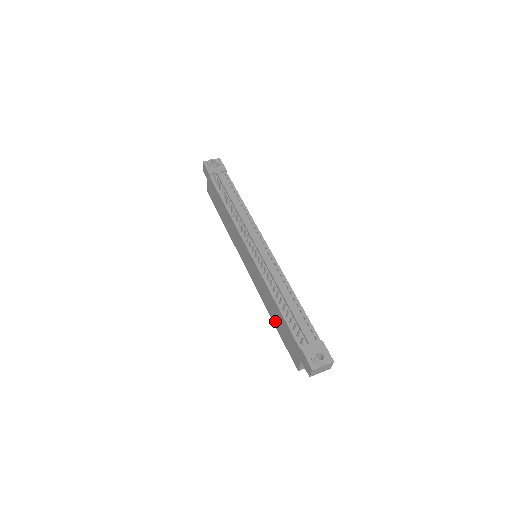
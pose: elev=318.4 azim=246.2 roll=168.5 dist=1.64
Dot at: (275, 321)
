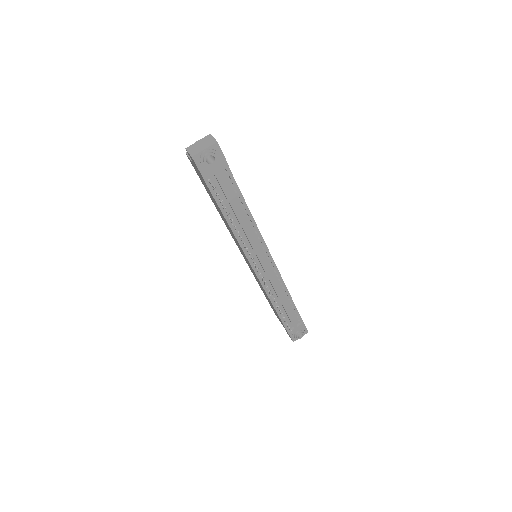
Dot at: occluded
